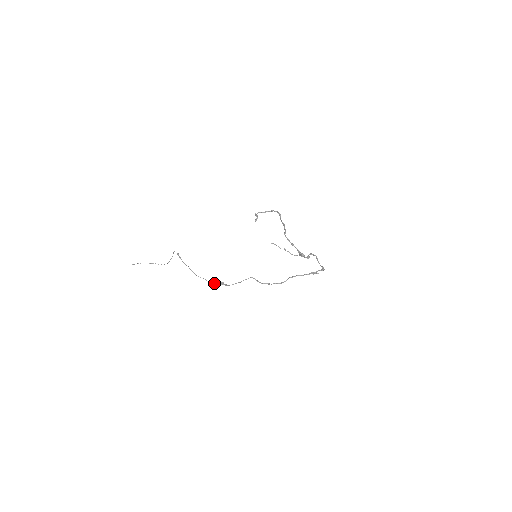
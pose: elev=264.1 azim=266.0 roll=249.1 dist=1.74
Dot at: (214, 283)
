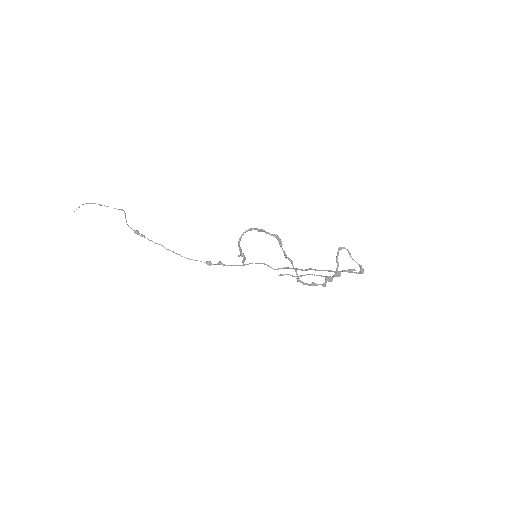
Dot at: (208, 263)
